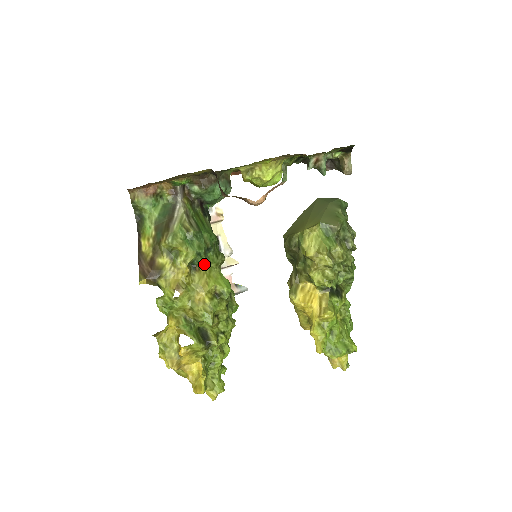
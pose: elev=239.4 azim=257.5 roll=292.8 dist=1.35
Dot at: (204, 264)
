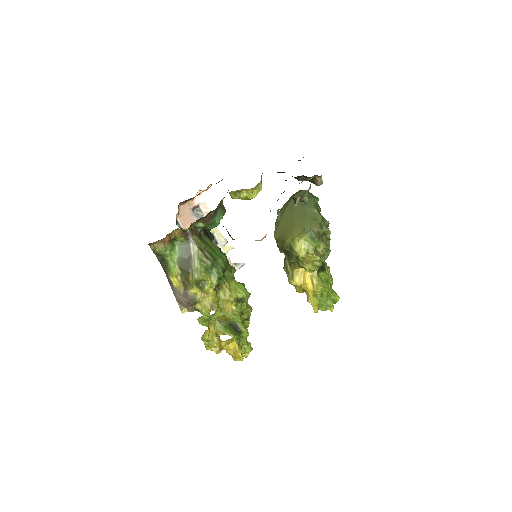
Dot at: (224, 282)
